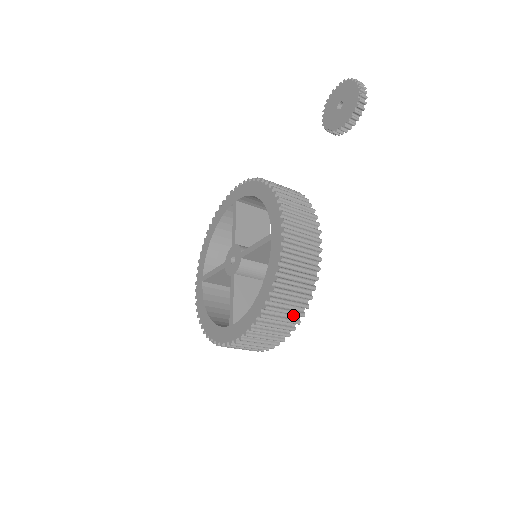
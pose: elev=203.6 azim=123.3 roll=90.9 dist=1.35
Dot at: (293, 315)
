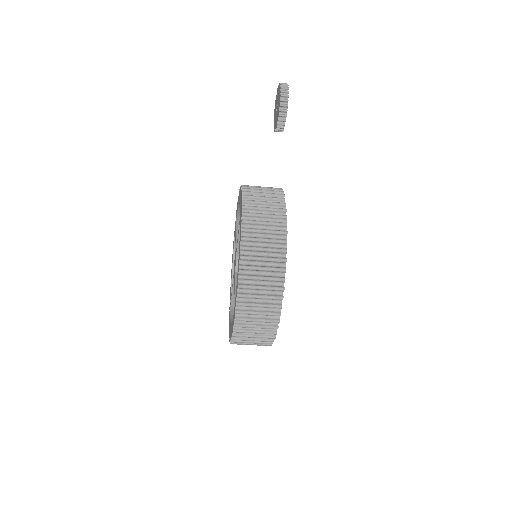
Dot at: (276, 274)
